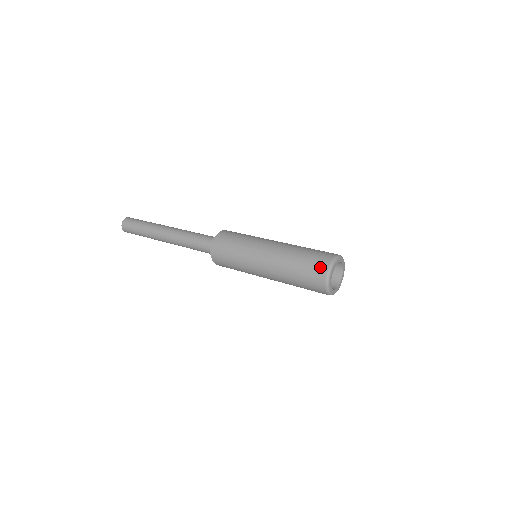
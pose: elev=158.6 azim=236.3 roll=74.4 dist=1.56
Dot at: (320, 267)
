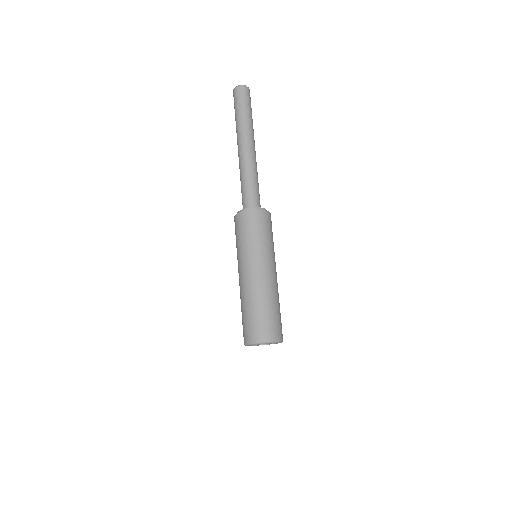
Dot at: (263, 332)
